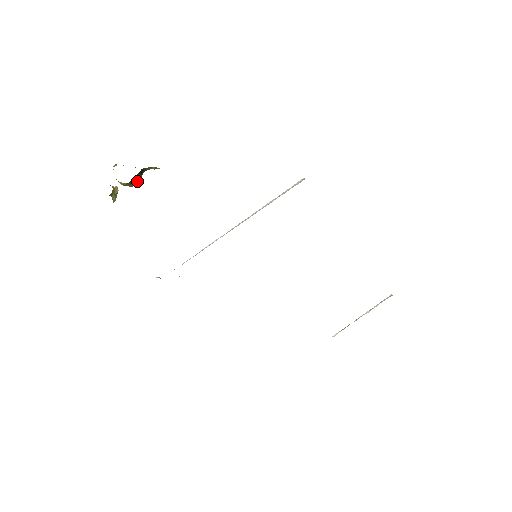
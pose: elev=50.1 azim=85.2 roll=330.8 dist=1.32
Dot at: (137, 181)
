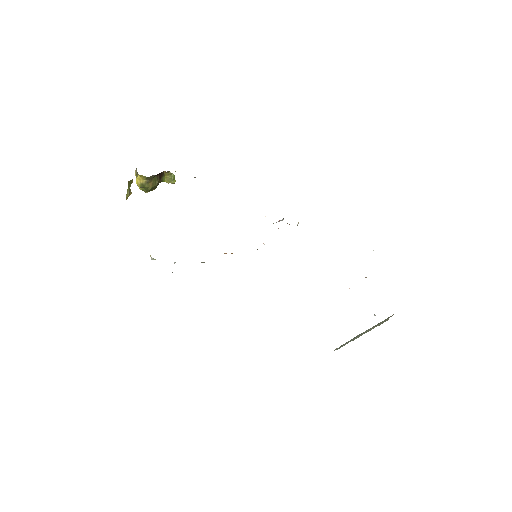
Dot at: (154, 184)
